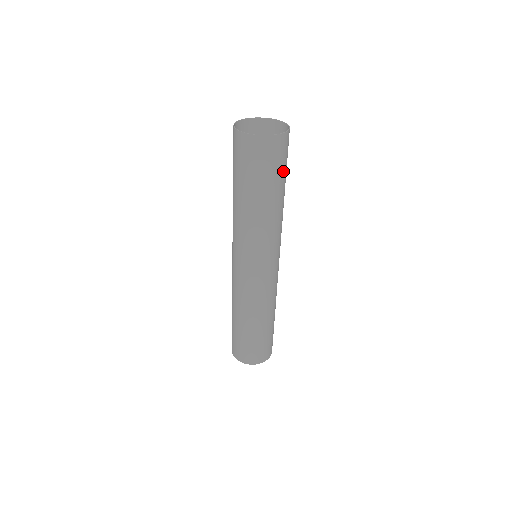
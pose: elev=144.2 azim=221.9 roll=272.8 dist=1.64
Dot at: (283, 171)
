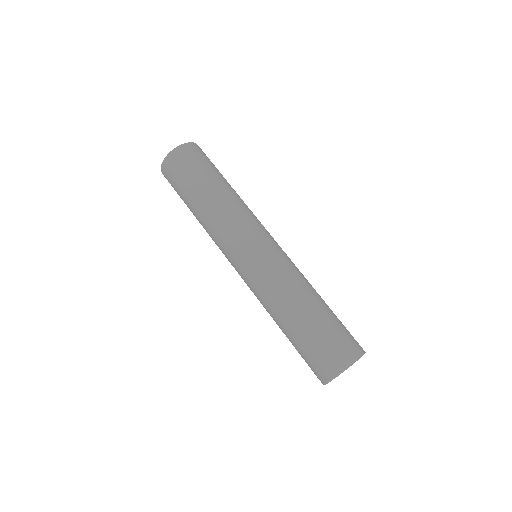
Dot at: (195, 173)
